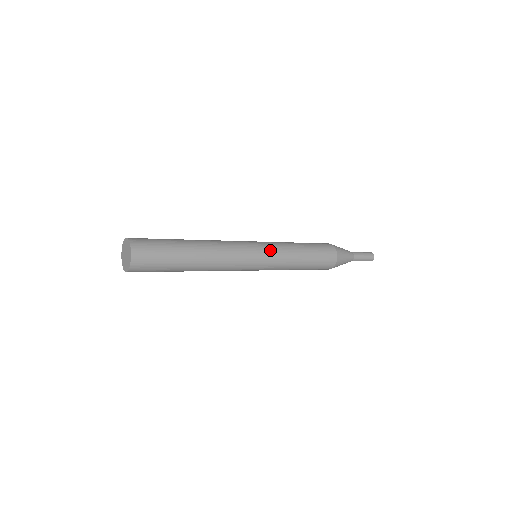
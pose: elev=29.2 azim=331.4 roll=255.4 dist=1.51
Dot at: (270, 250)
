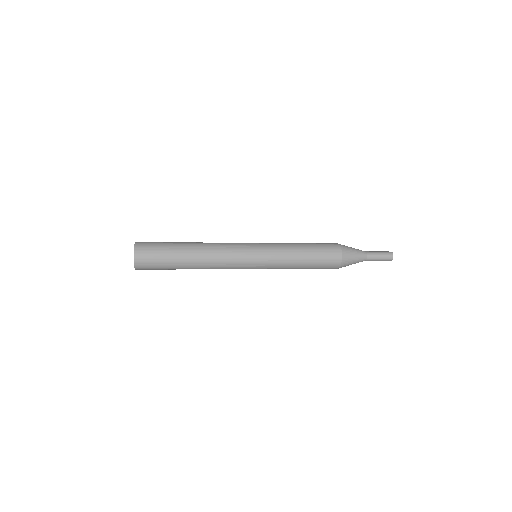
Dot at: (266, 256)
